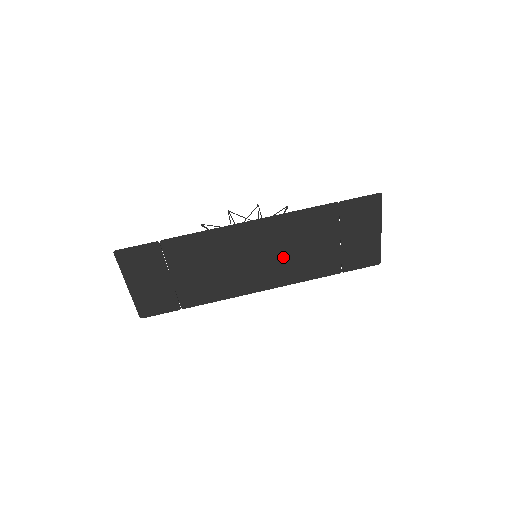
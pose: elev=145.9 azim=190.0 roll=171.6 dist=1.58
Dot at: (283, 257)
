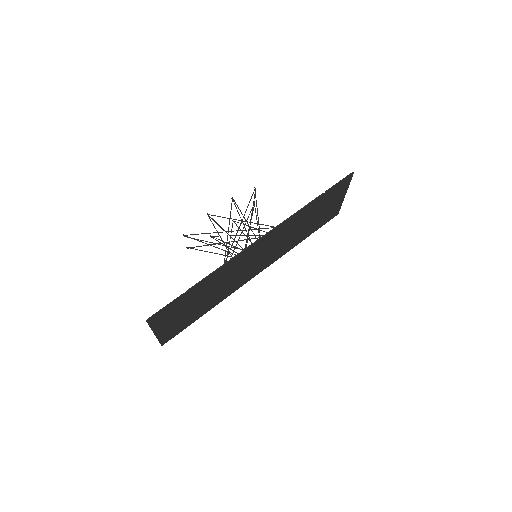
Dot at: (277, 247)
